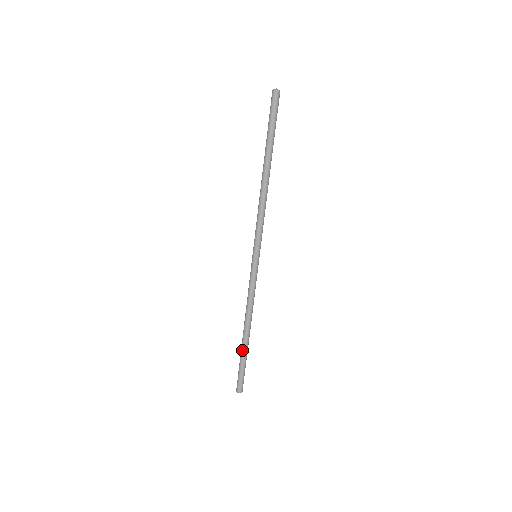
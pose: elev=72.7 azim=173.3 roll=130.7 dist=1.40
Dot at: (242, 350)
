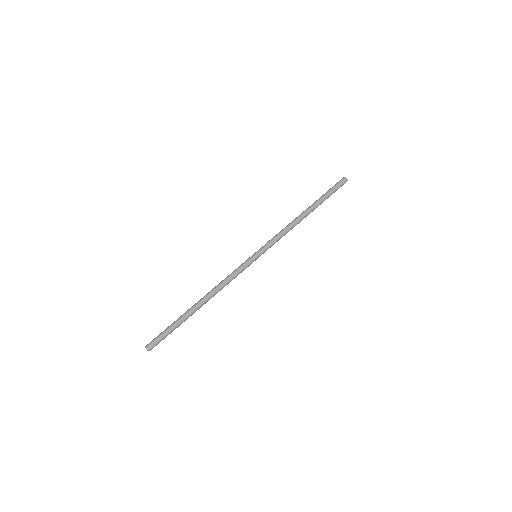
Dot at: (186, 315)
